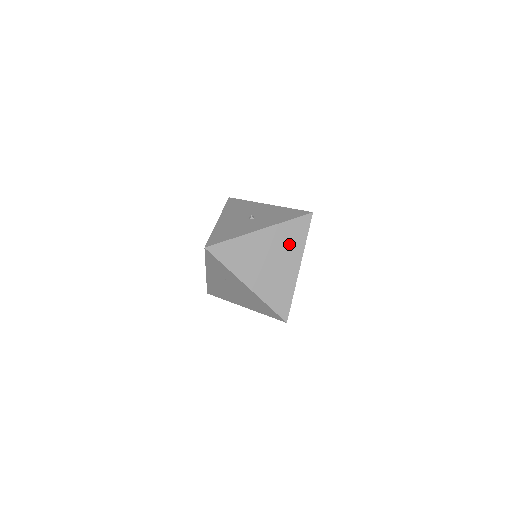
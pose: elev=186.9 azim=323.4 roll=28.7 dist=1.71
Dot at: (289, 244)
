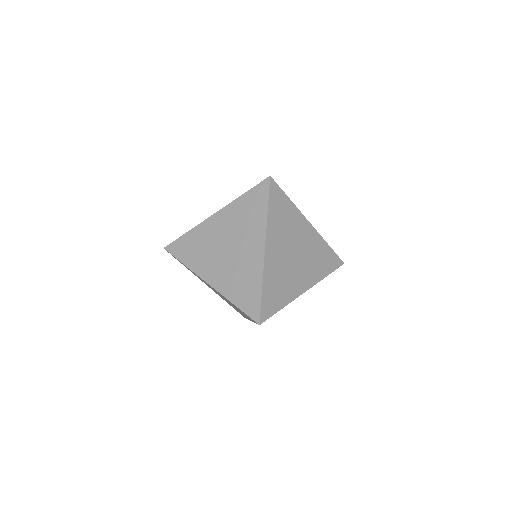
Dot at: (247, 222)
